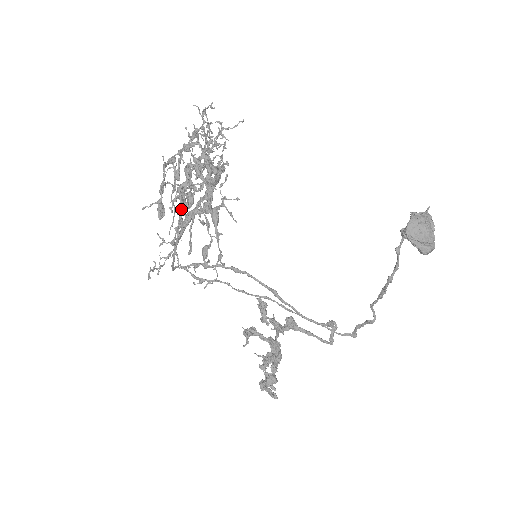
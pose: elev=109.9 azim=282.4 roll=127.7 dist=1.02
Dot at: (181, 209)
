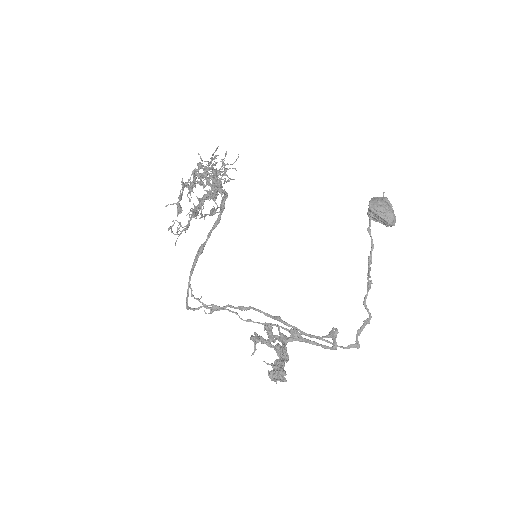
Dot at: (194, 179)
